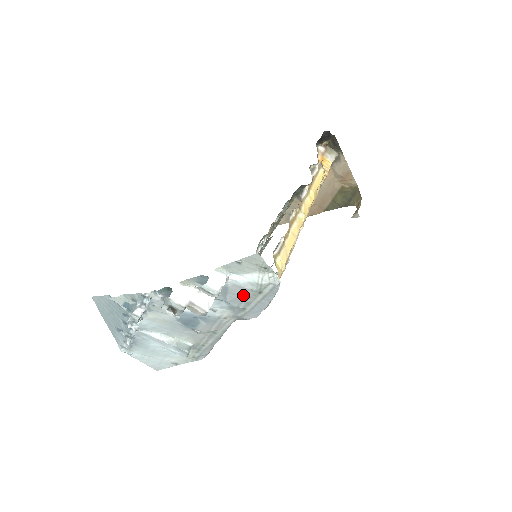
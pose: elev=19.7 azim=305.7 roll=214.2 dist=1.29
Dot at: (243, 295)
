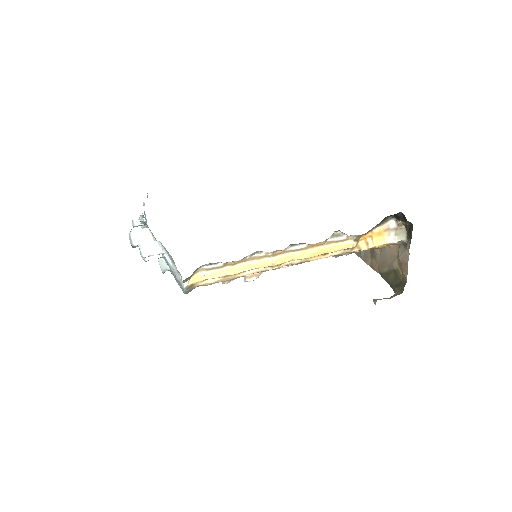
Dot at: occluded
